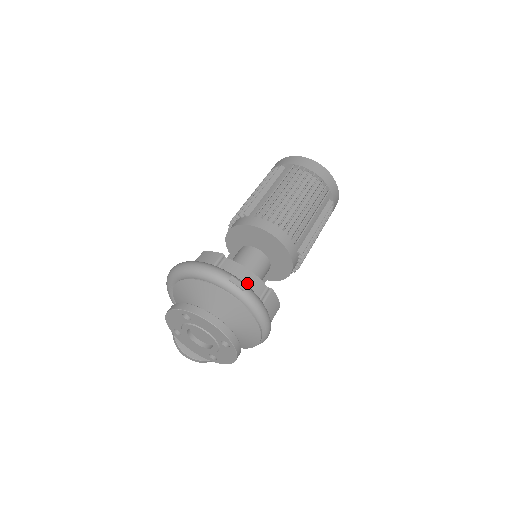
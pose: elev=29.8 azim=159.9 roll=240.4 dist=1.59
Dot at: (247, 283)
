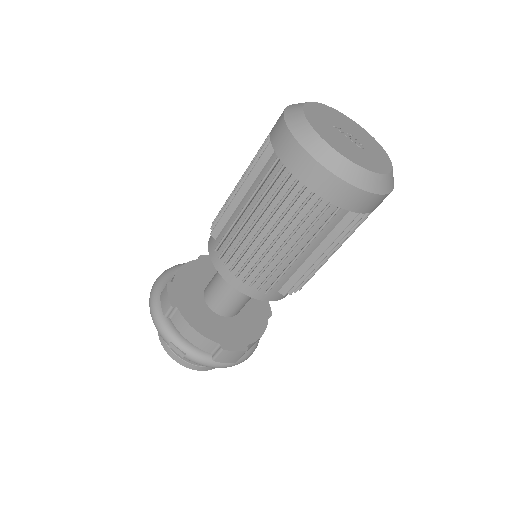
Dot at: (194, 342)
